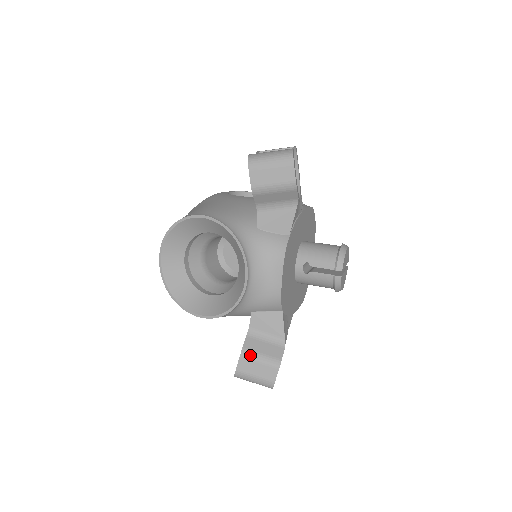
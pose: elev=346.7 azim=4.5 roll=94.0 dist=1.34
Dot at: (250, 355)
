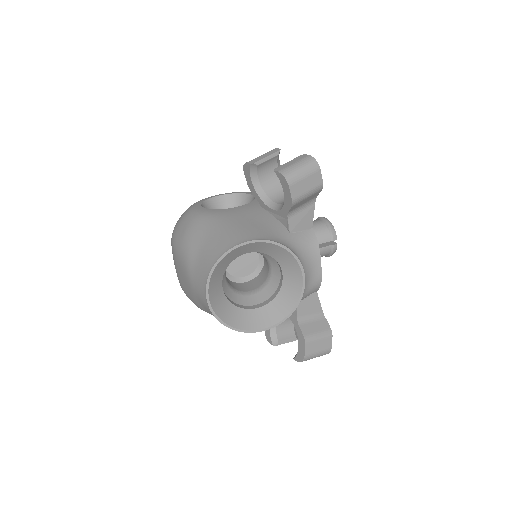
Dot at: (311, 338)
